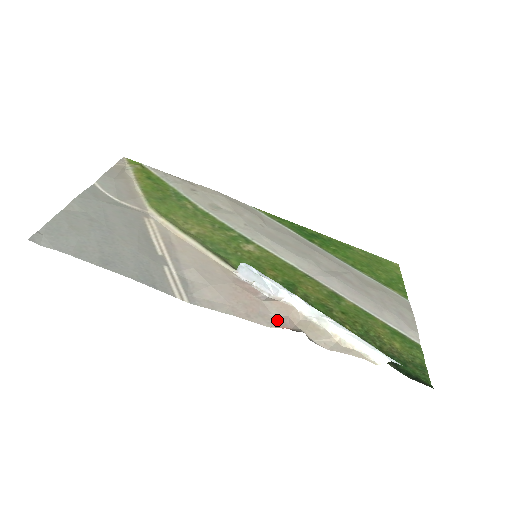
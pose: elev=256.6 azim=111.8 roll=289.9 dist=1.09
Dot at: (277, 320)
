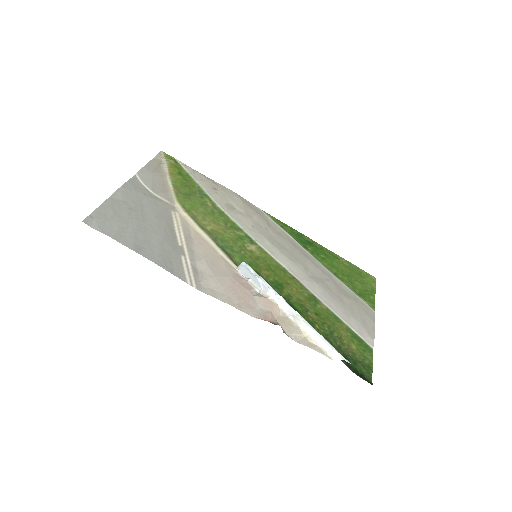
Dot at: (262, 313)
